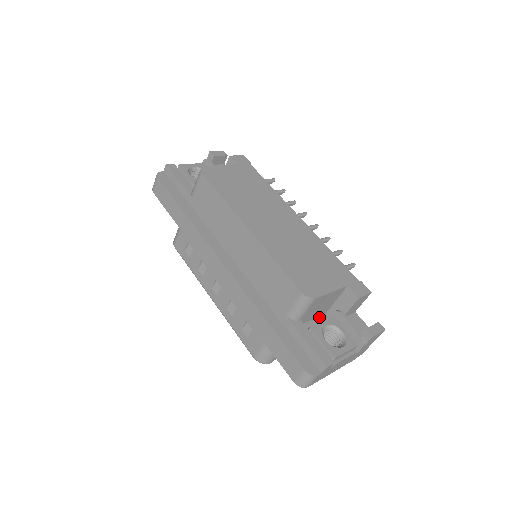
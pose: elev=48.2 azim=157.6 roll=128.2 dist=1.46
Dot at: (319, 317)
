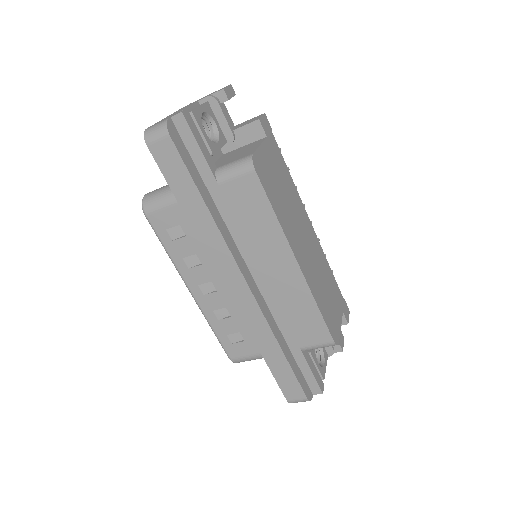
Dot at: occluded
